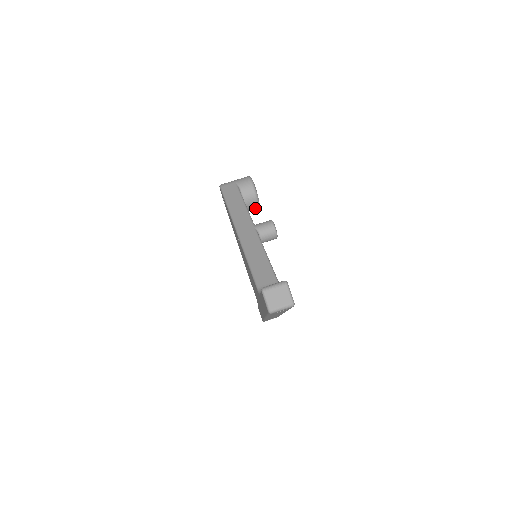
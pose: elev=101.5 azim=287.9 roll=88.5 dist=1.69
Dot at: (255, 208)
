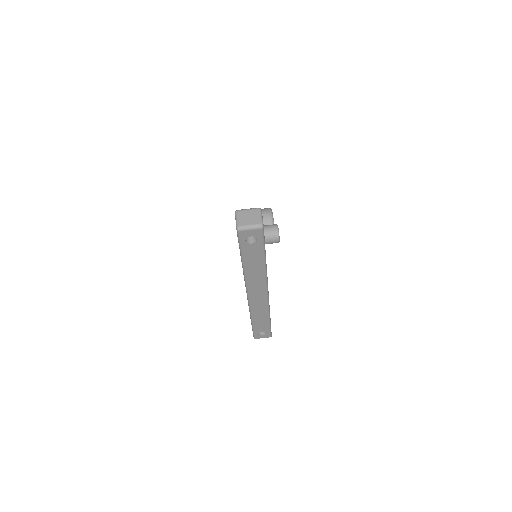
Dot at: occluded
